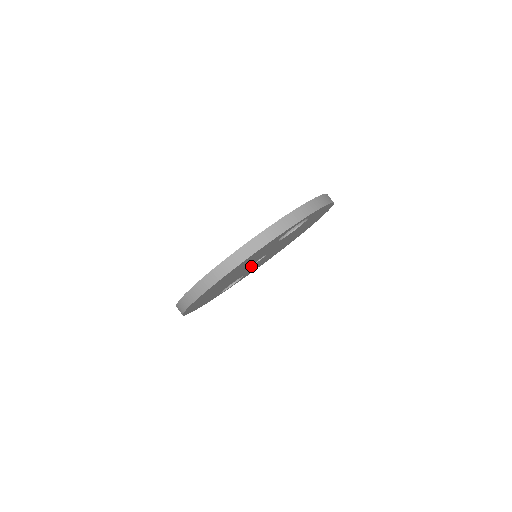
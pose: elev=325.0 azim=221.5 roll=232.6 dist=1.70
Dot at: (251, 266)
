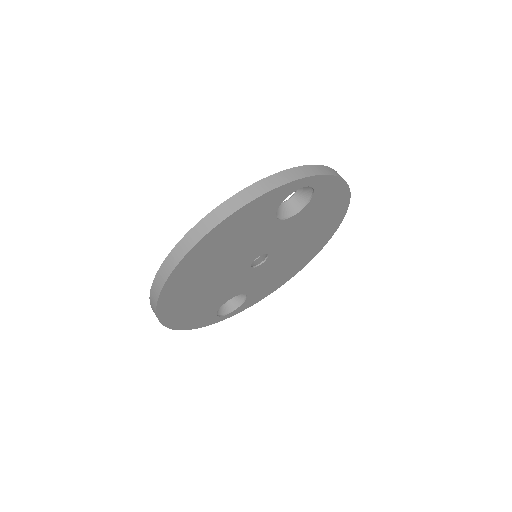
Dot at: (250, 270)
